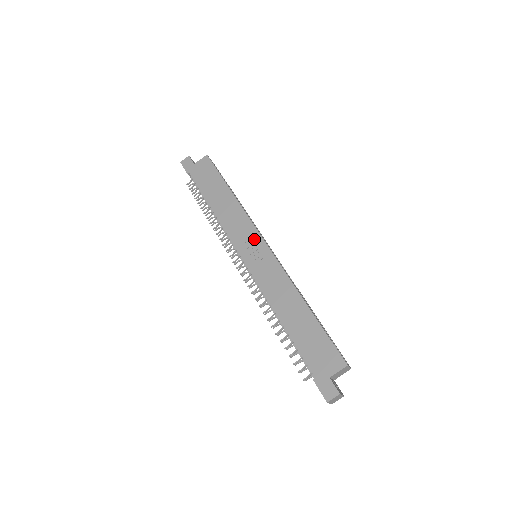
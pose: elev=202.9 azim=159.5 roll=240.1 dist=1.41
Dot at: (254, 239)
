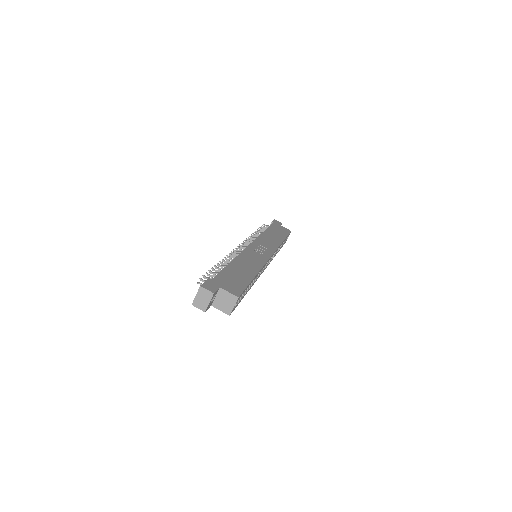
Dot at: (268, 250)
